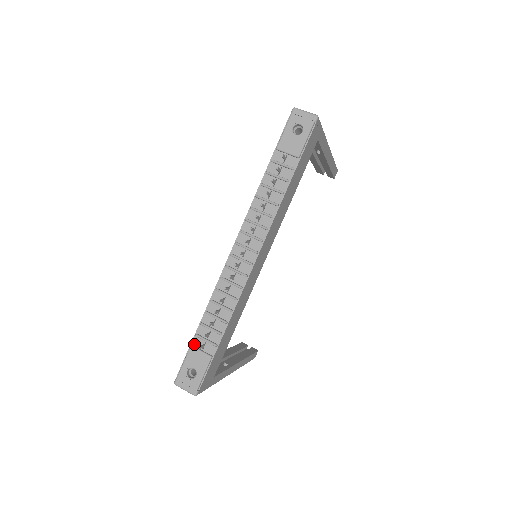
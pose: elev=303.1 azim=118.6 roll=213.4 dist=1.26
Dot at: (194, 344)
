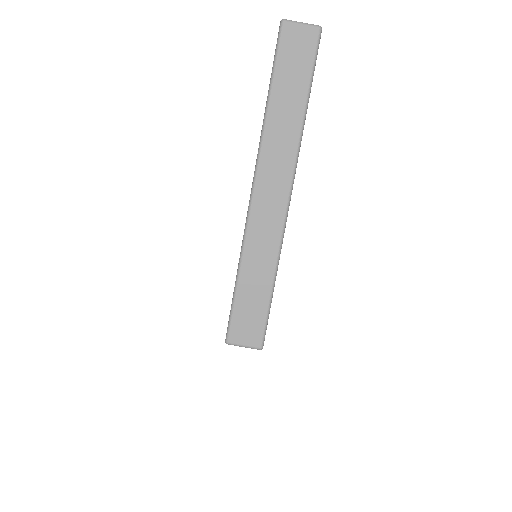
Dot at: occluded
